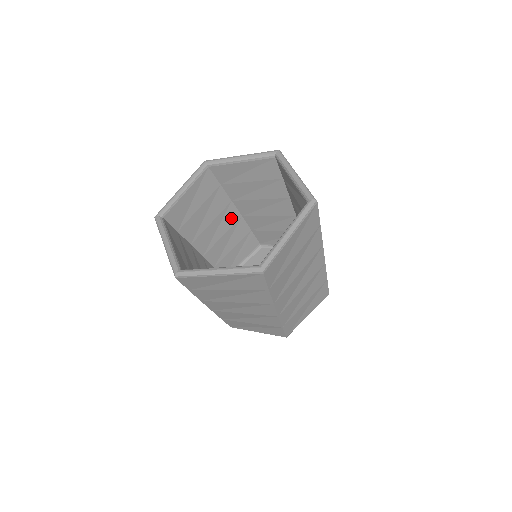
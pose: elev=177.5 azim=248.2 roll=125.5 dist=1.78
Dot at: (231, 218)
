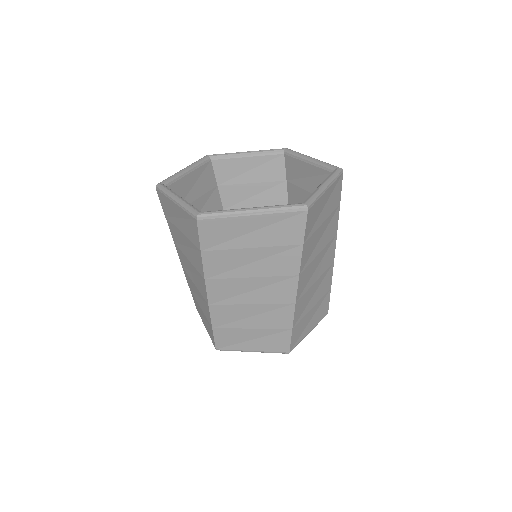
Dot at: occluded
